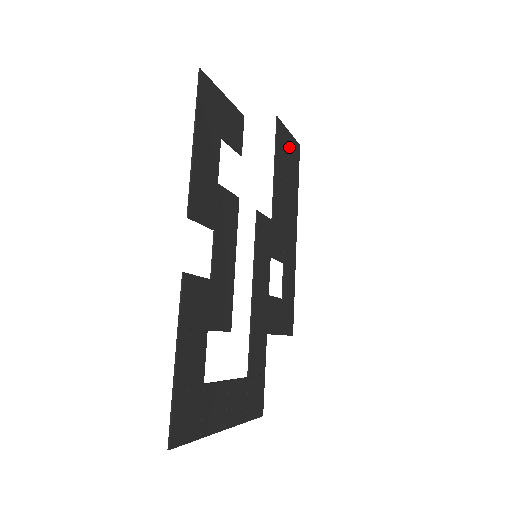
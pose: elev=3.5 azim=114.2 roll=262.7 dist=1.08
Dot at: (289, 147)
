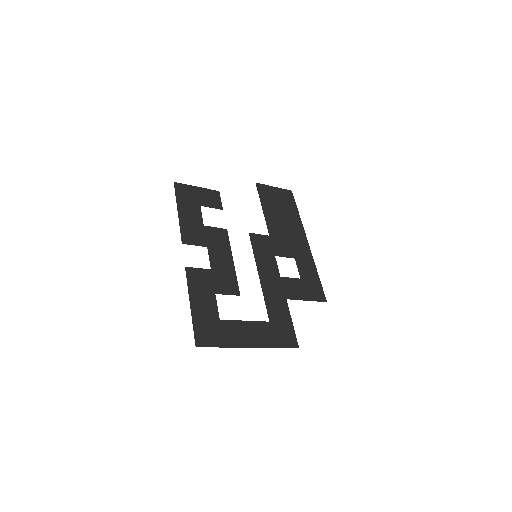
Dot at: (277, 195)
